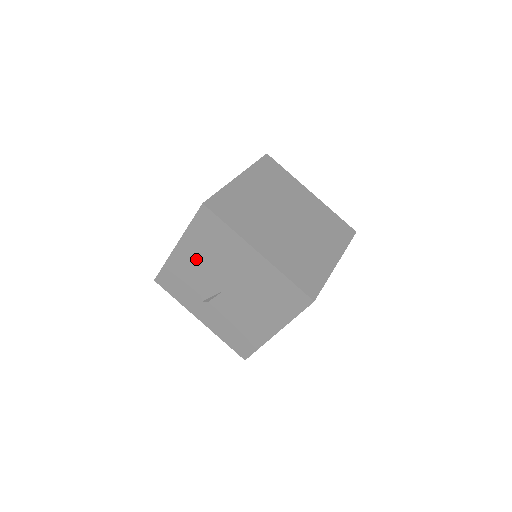
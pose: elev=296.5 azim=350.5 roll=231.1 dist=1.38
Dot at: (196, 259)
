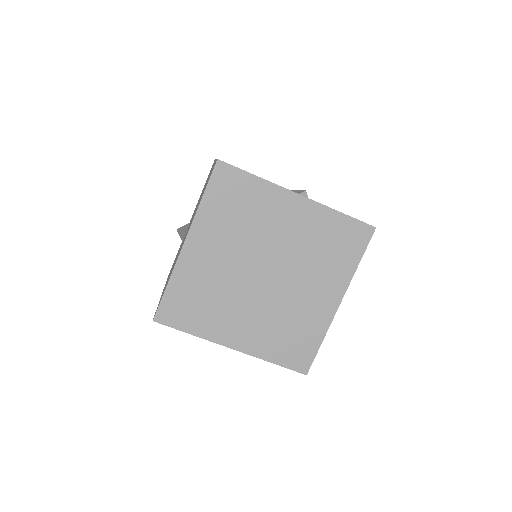
Dot at: occluded
